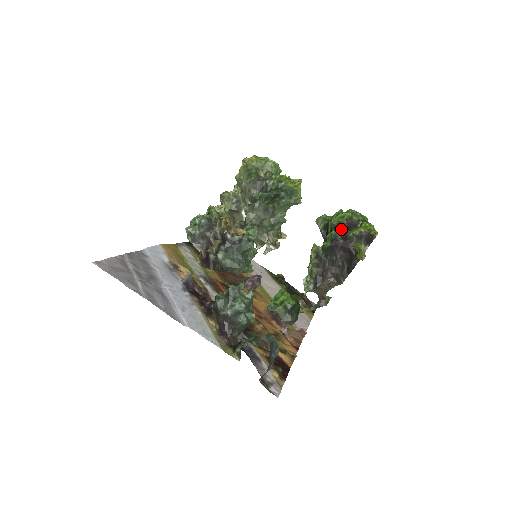
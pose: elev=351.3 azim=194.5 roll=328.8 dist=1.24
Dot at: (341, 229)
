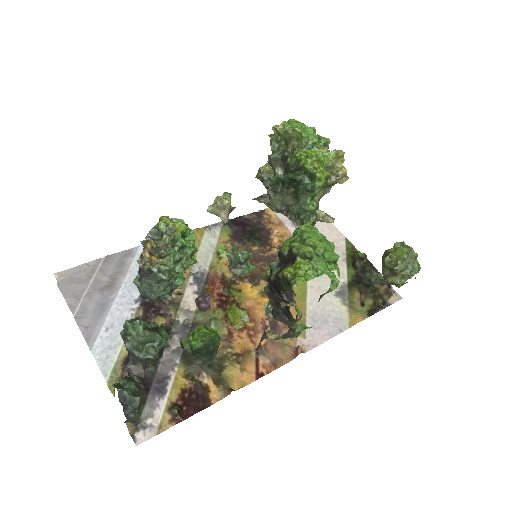
Dot at: (282, 260)
